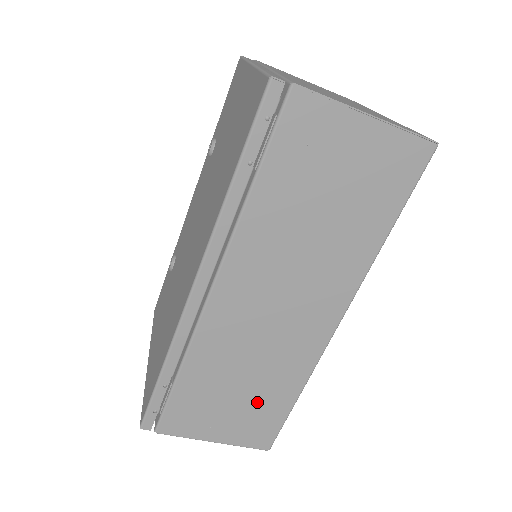
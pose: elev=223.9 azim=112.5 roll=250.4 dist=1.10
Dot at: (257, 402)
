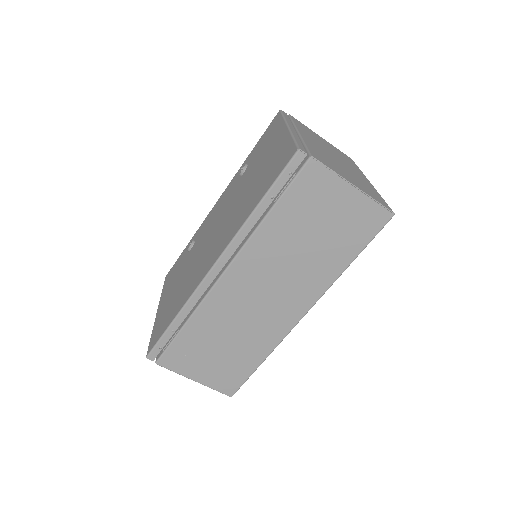
Dot at: (233, 359)
